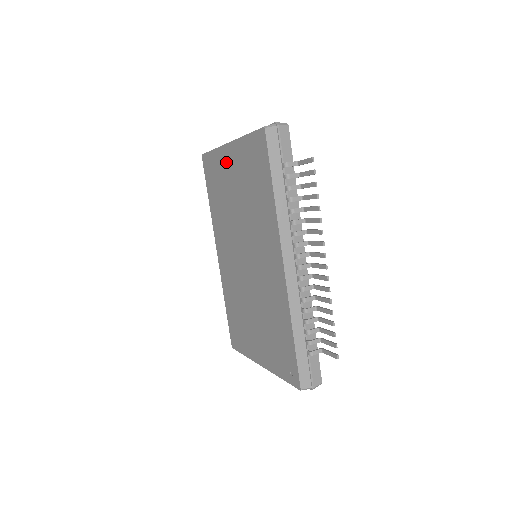
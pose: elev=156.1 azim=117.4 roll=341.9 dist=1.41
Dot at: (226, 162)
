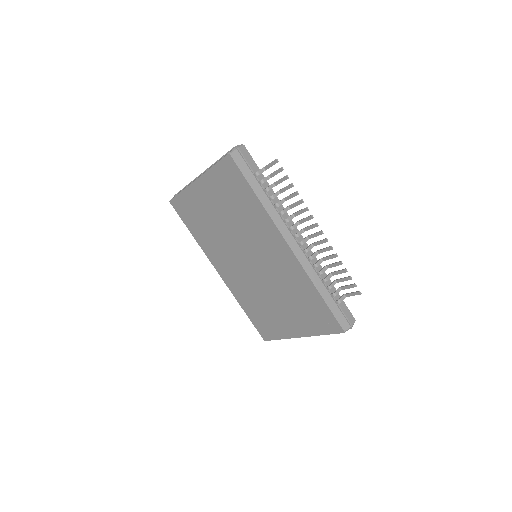
Dot at: (199, 196)
